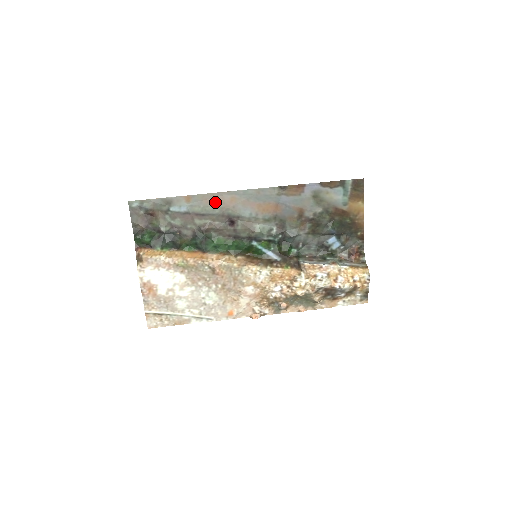
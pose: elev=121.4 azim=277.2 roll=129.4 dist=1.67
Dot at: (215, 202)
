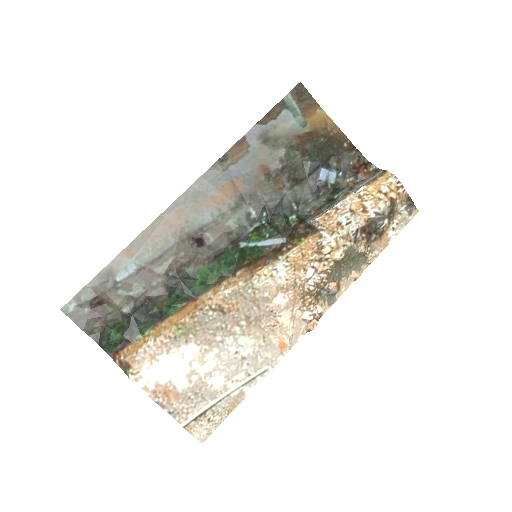
Dot at: (161, 232)
